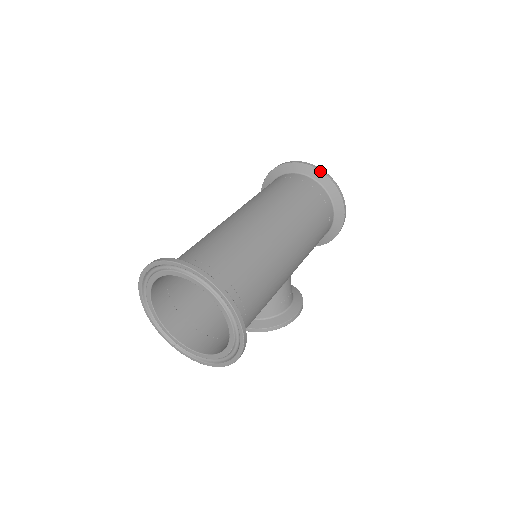
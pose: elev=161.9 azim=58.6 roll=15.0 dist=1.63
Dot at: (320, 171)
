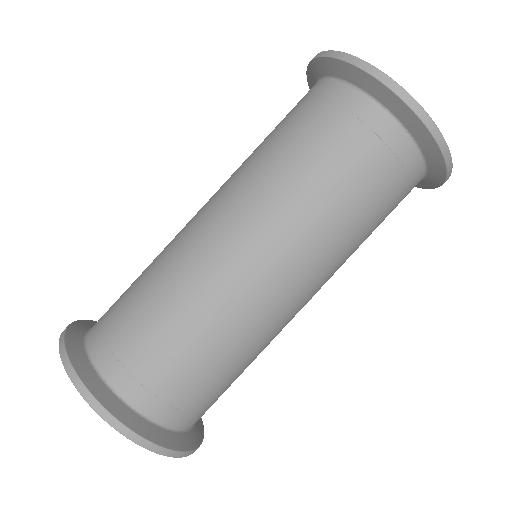
Dot at: (426, 127)
